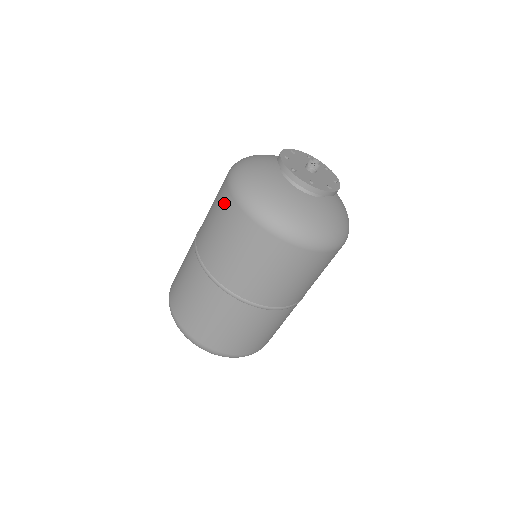
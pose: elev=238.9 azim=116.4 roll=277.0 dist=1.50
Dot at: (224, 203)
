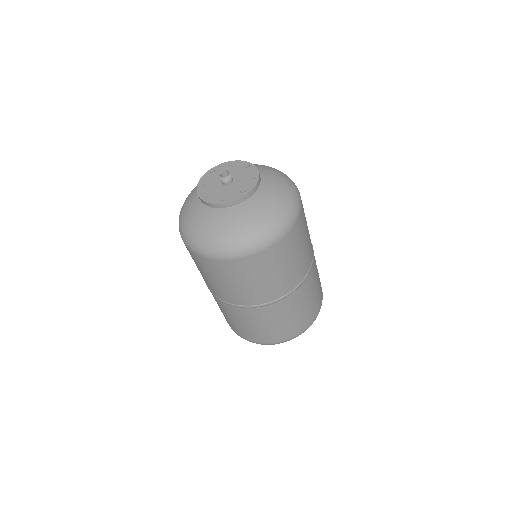
Dot at: occluded
